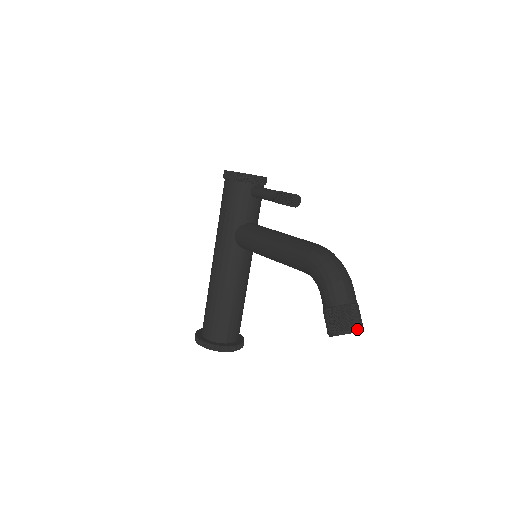
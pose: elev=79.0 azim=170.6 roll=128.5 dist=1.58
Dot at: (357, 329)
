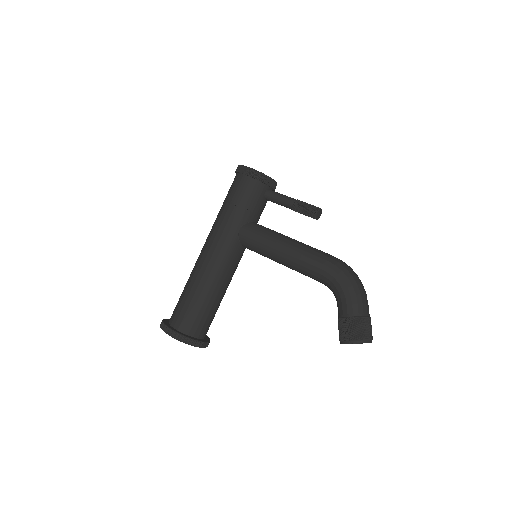
Dot at: (371, 340)
